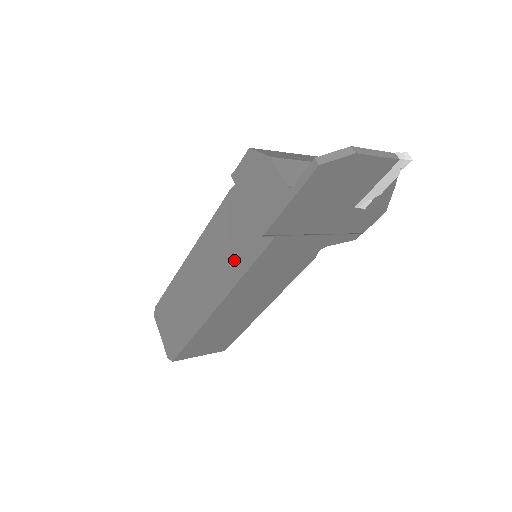
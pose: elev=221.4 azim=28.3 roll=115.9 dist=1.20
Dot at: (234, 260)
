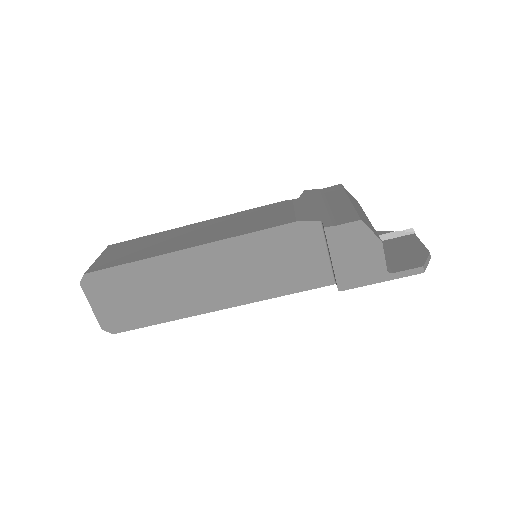
Dot at: (273, 281)
